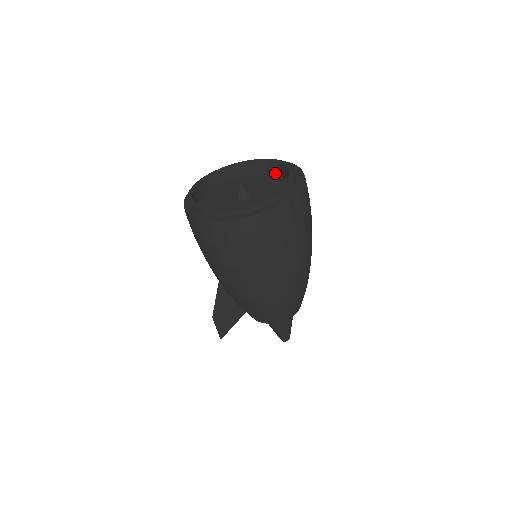
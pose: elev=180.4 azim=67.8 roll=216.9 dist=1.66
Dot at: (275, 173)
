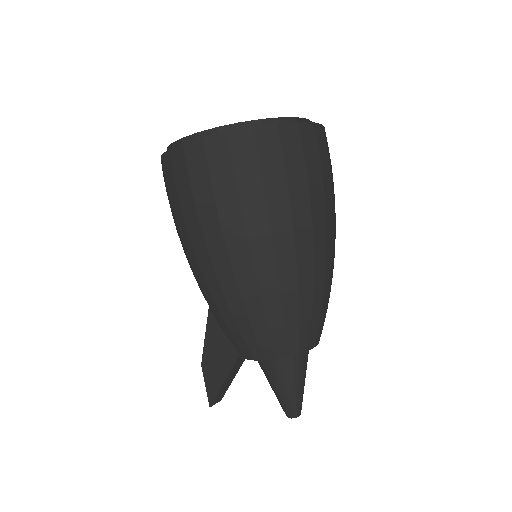
Dot at: occluded
